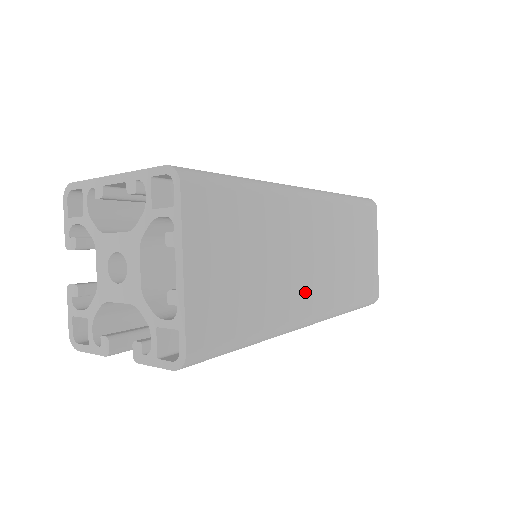
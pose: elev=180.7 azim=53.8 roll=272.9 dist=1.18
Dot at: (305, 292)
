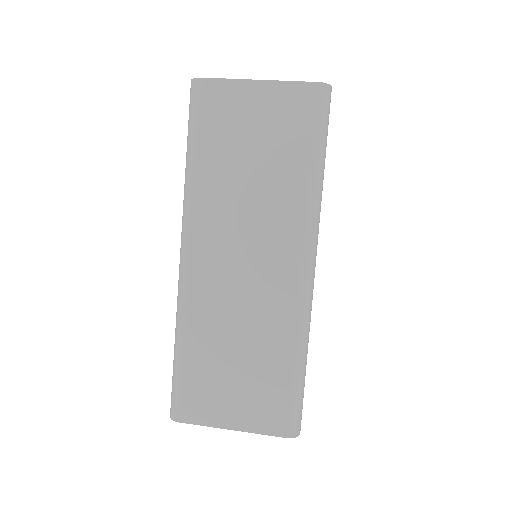
Dot at: occluded
